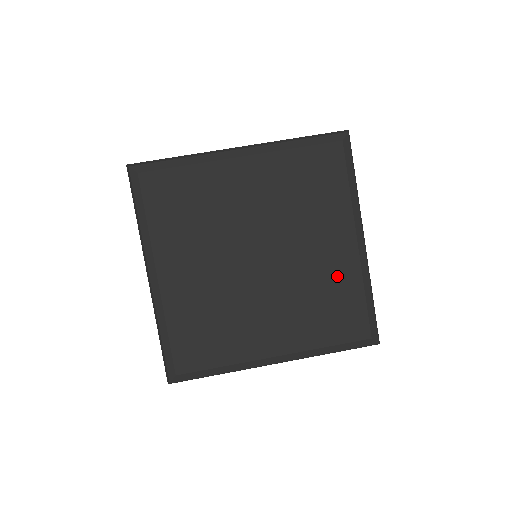
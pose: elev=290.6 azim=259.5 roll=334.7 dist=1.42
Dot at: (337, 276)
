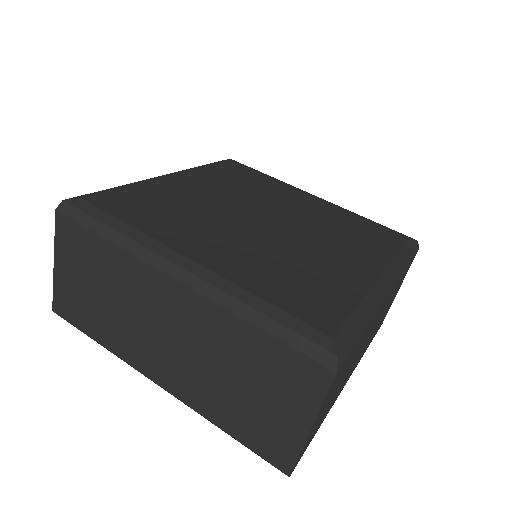
Dot at: (332, 214)
